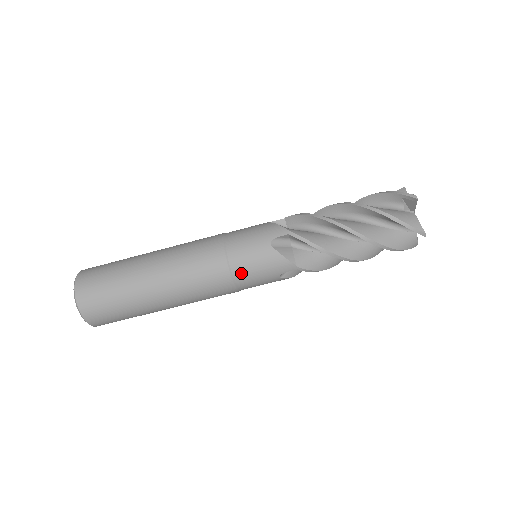
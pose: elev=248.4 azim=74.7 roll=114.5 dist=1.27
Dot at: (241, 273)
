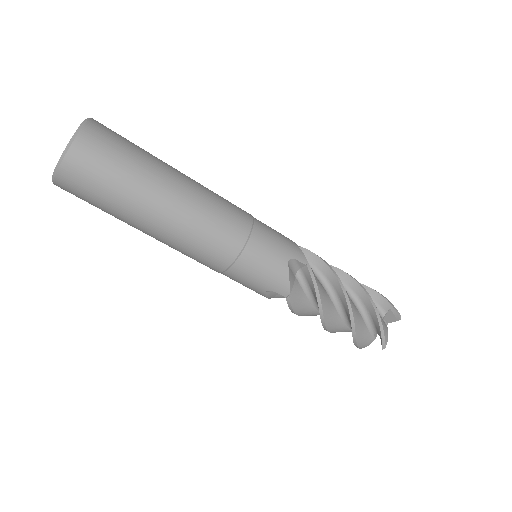
Dot at: (246, 262)
